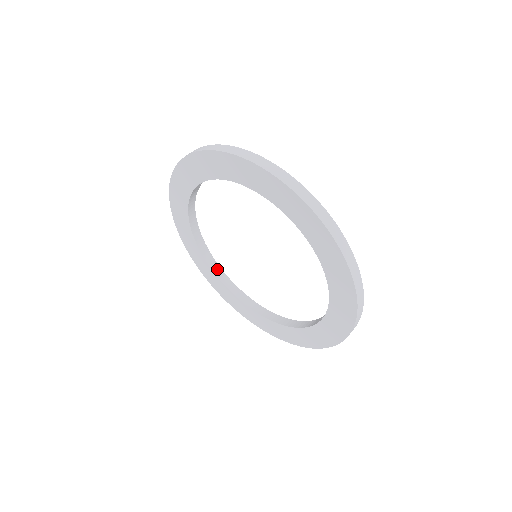
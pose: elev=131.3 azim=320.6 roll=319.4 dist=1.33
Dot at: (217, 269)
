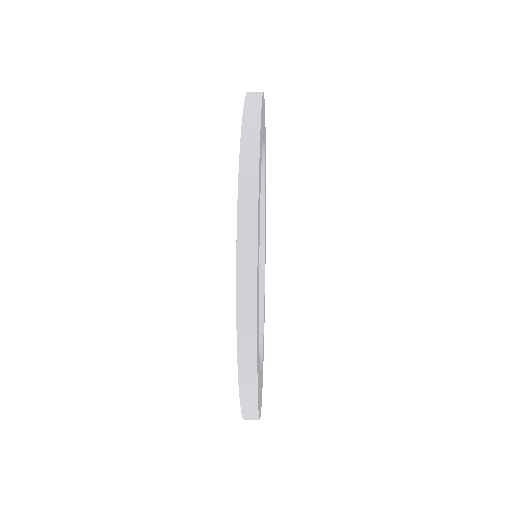
Dot at: (260, 278)
